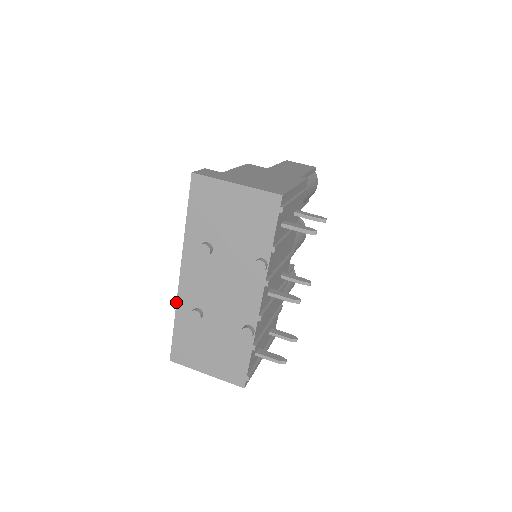
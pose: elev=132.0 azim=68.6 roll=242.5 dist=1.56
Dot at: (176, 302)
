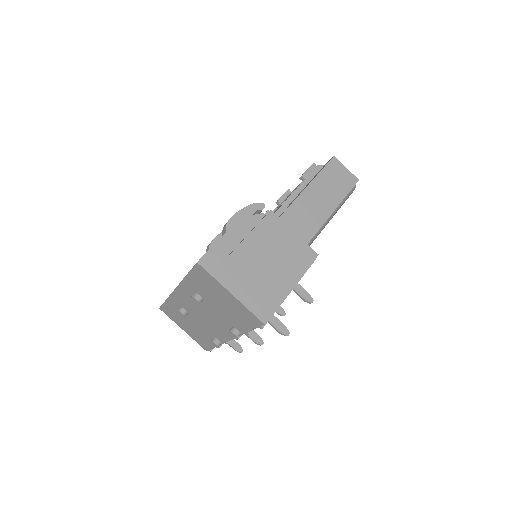
Dot at: (169, 295)
